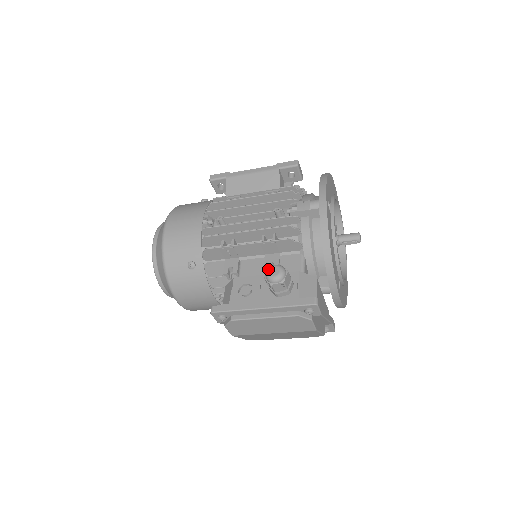
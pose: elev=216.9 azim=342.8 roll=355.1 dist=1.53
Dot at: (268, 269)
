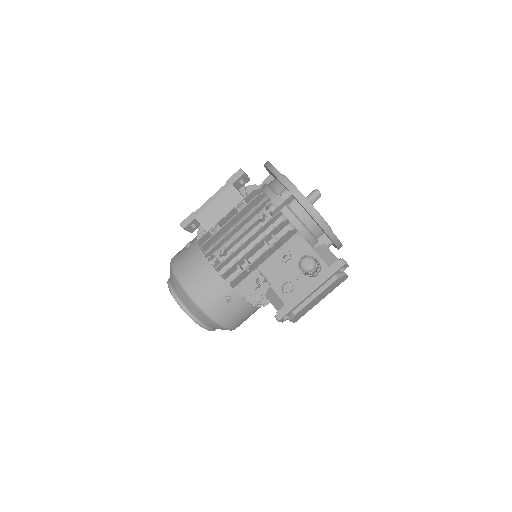
Dot at: (301, 265)
